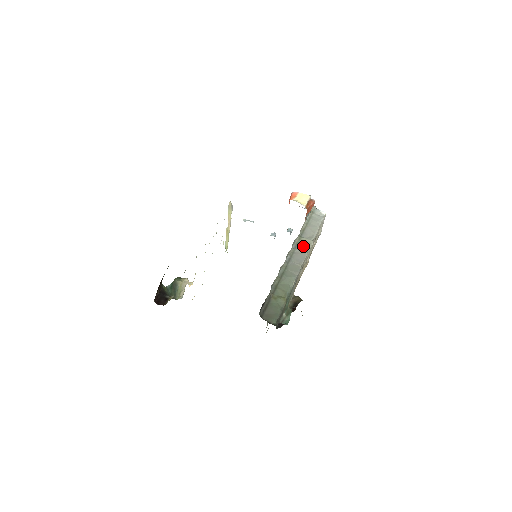
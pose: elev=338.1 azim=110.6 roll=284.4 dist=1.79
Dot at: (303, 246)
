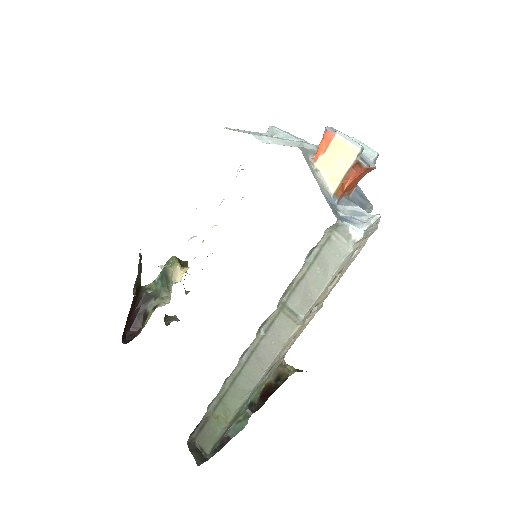
Dot at: (281, 328)
